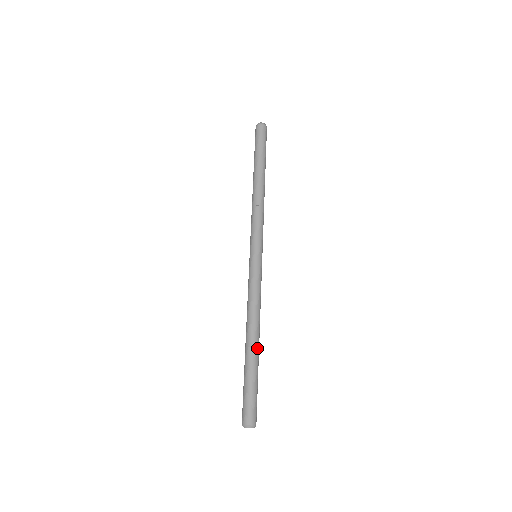
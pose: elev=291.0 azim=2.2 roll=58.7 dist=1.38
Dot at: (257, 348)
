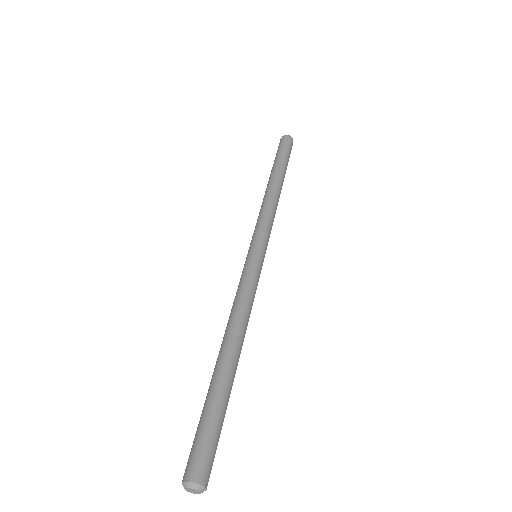
Dot at: (236, 368)
